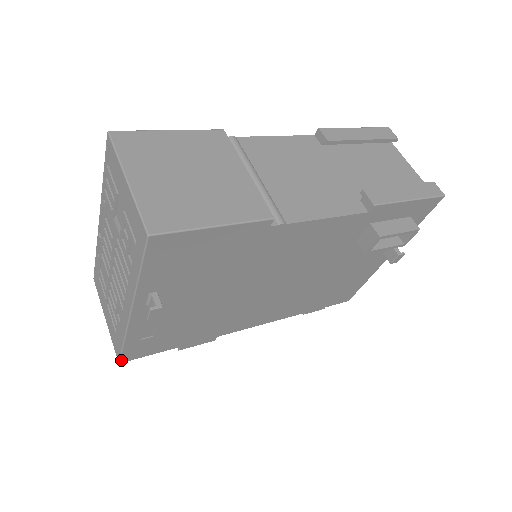
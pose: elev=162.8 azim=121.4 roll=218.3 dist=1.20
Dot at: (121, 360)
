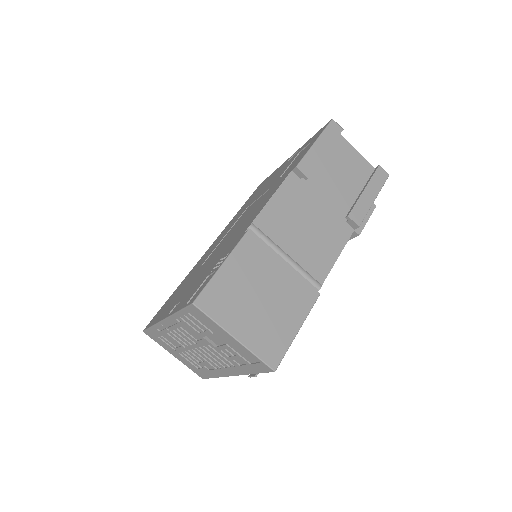
Dot at: (205, 378)
